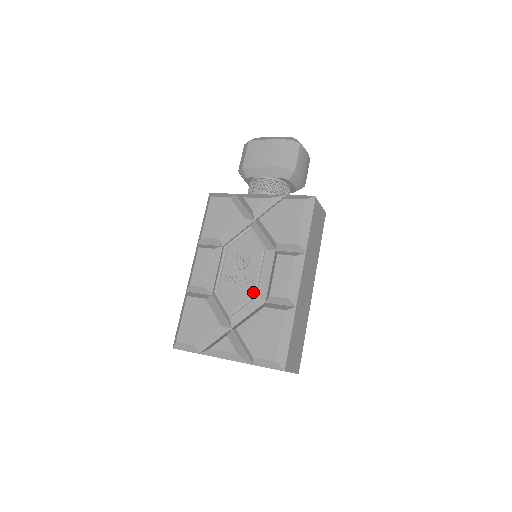
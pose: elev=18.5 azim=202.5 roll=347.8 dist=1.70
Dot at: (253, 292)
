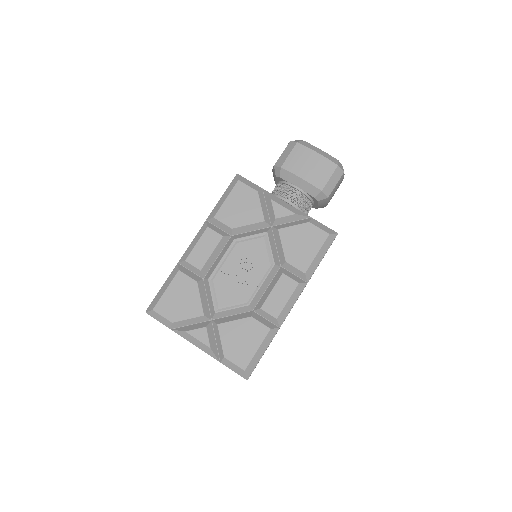
Dot at: (247, 298)
